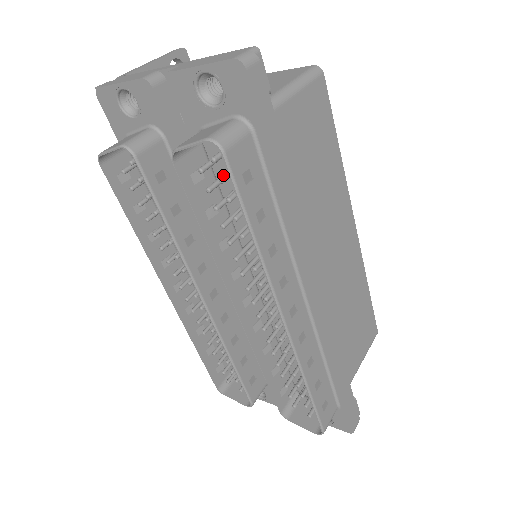
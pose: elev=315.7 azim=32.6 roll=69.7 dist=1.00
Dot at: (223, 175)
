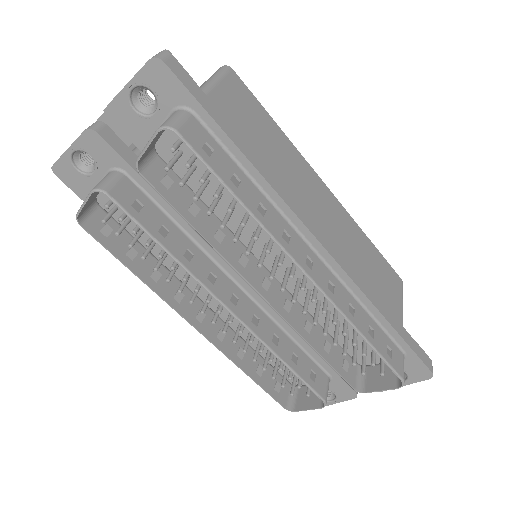
Dot at: (187, 161)
